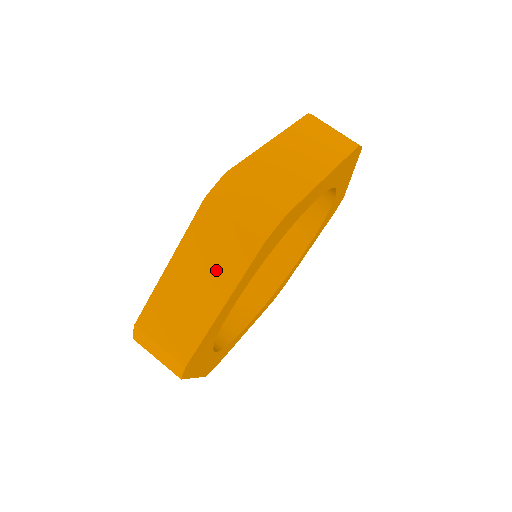
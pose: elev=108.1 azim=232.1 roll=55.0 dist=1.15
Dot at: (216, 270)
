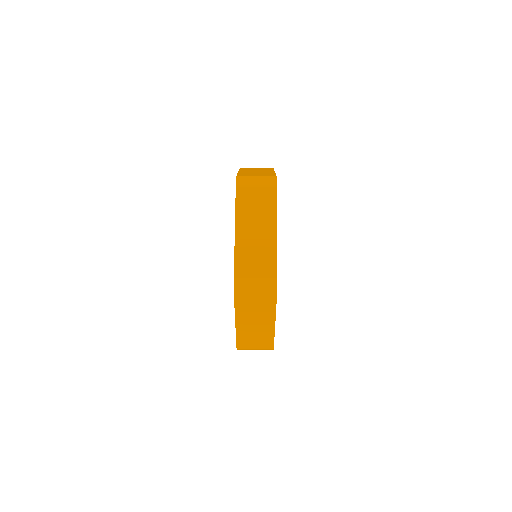
Dot at: (261, 315)
